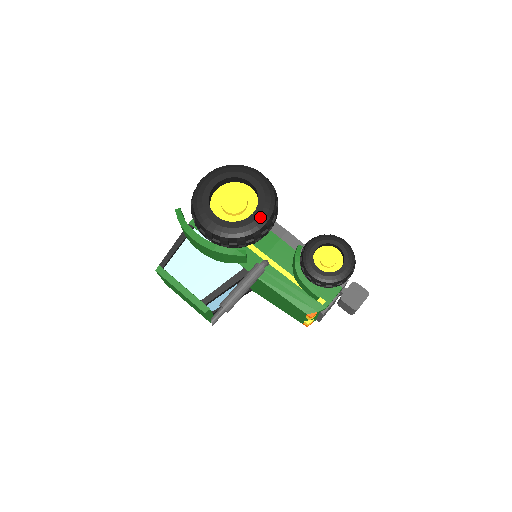
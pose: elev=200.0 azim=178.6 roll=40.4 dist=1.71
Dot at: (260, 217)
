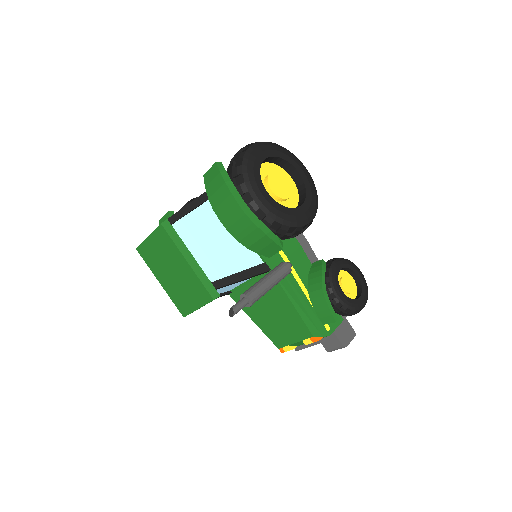
Dot at: (307, 213)
